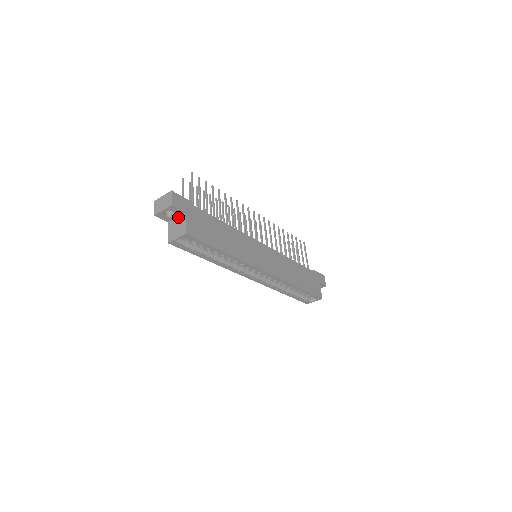
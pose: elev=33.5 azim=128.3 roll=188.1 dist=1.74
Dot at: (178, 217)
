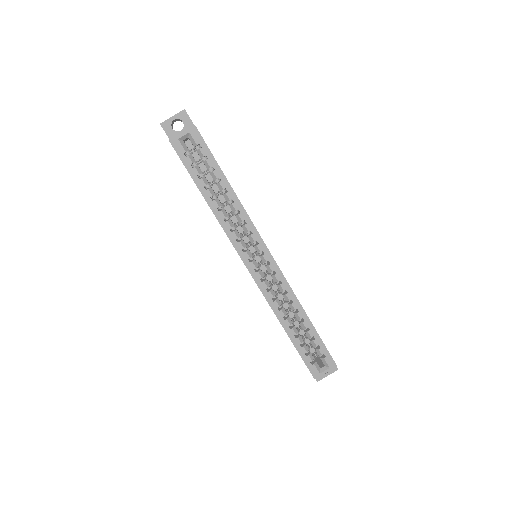
Dot at: occluded
